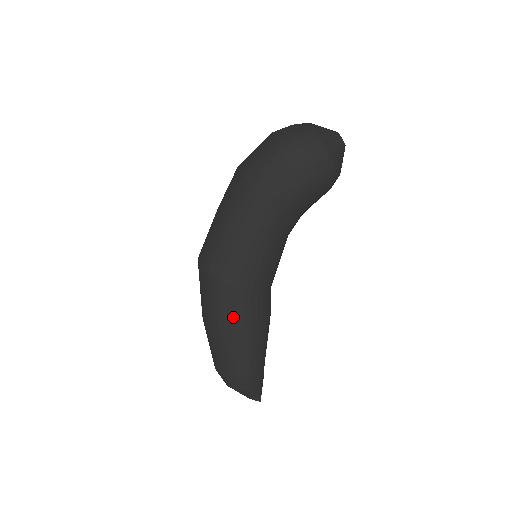
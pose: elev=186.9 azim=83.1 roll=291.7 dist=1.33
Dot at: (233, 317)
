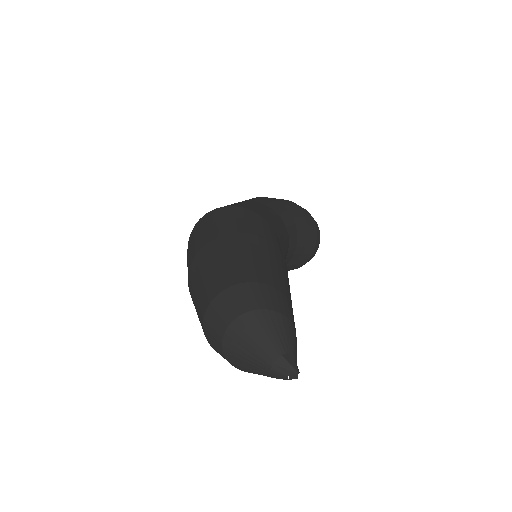
Dot at: (259, 230)
